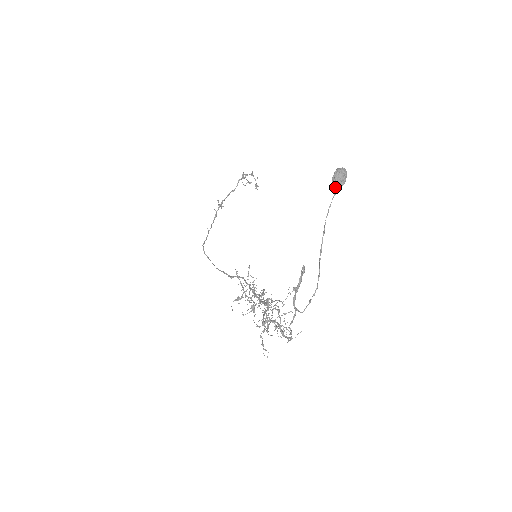
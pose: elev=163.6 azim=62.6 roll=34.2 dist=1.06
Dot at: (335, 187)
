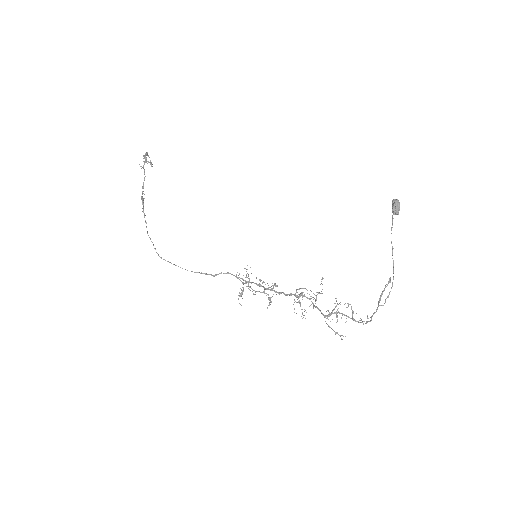
Dot at: (394, 214)
